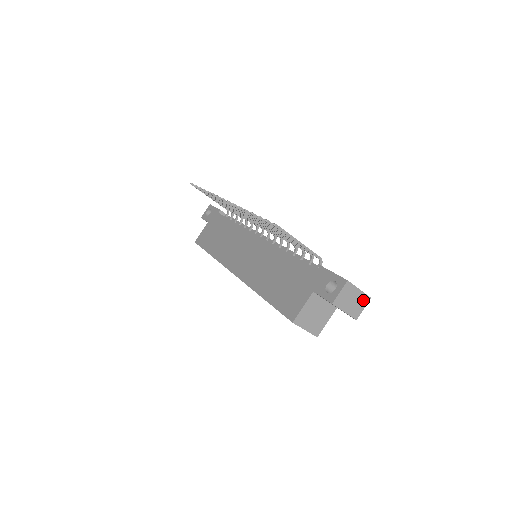
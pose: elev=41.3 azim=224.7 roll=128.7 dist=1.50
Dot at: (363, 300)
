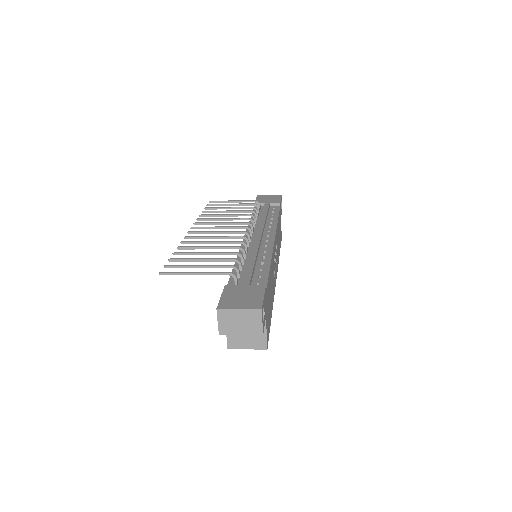
Dot at: (253, 315)
